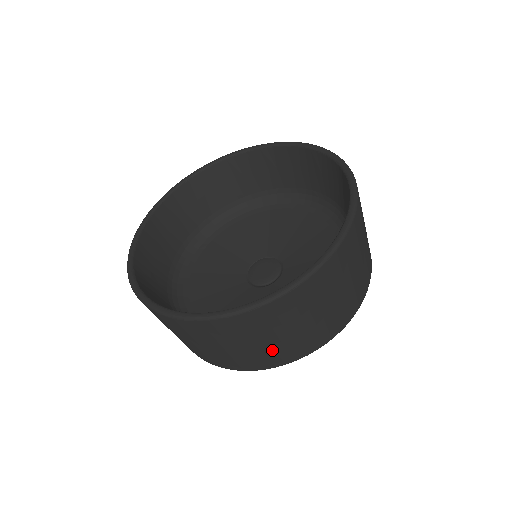
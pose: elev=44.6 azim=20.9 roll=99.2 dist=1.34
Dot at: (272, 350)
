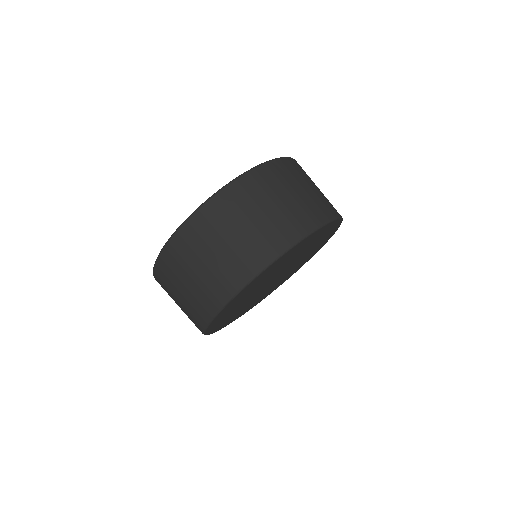
Dot at: (312, 201)
